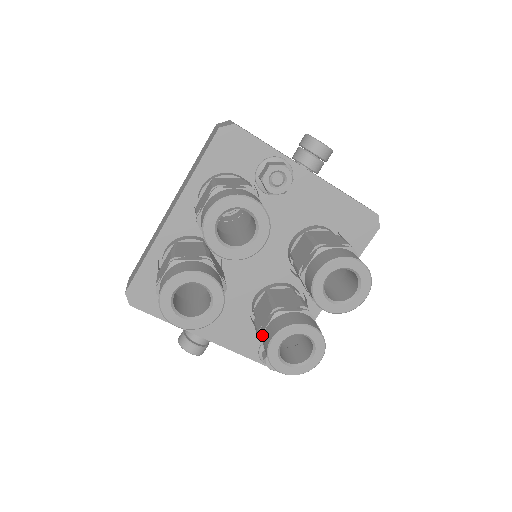
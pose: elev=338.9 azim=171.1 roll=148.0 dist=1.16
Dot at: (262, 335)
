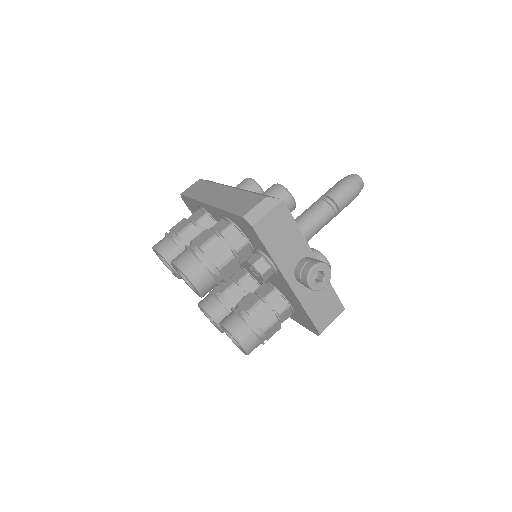
Dot at: (210, 293)
